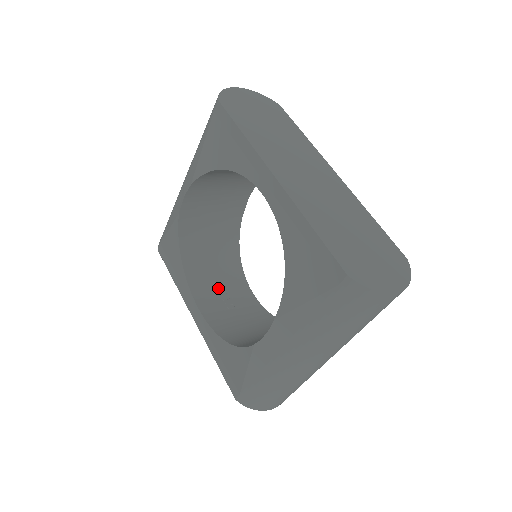
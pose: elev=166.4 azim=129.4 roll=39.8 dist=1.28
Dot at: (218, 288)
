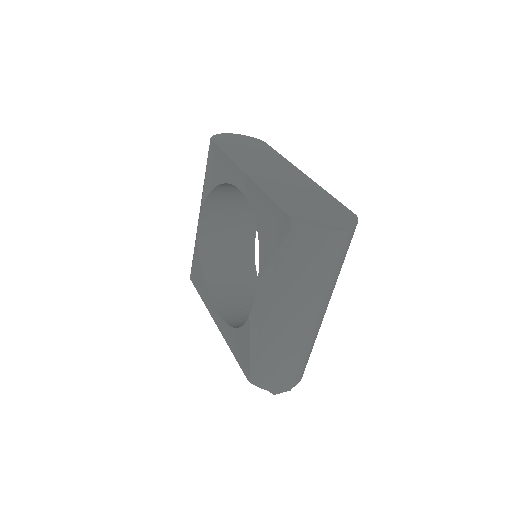
Dot at: (236, 298)
